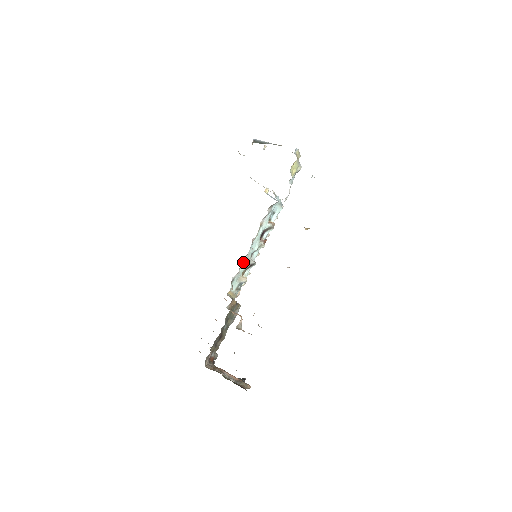
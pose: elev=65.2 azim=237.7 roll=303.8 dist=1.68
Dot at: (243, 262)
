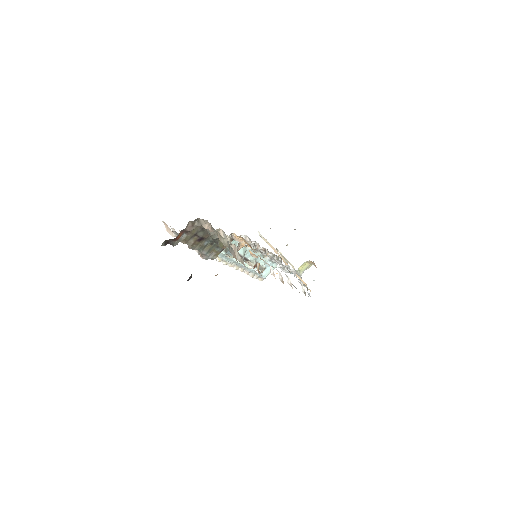
Dot at: occluded
